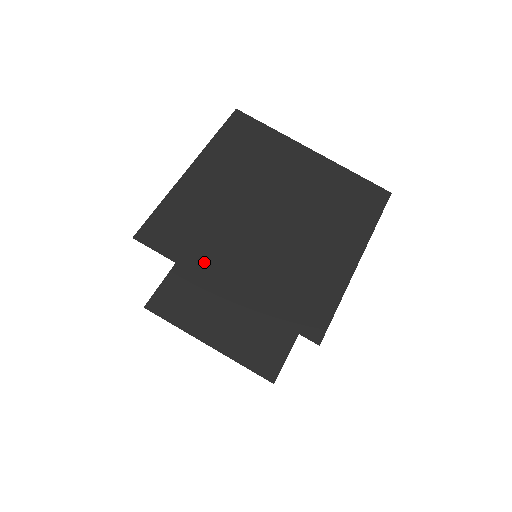
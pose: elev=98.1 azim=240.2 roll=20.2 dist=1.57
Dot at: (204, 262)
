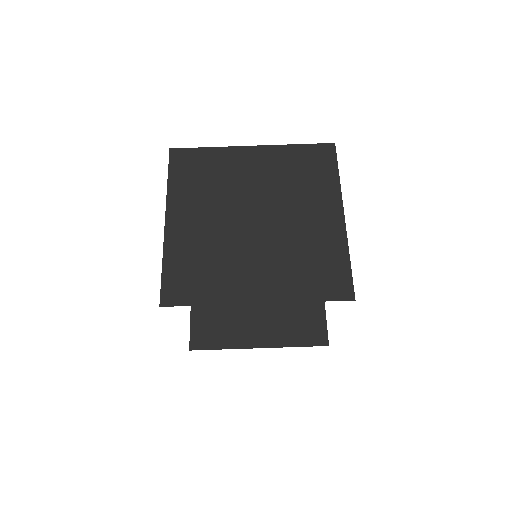
Dot at: (227, 291)
